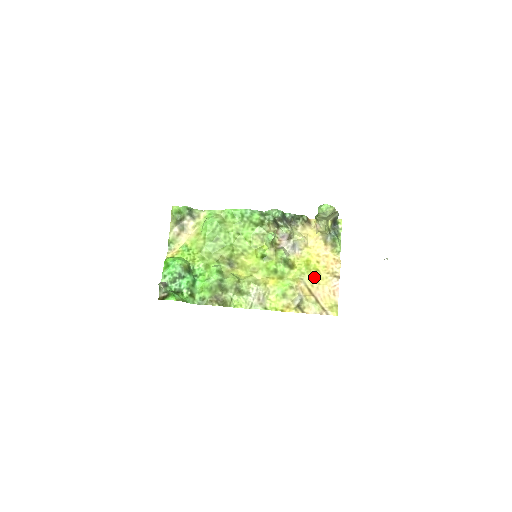
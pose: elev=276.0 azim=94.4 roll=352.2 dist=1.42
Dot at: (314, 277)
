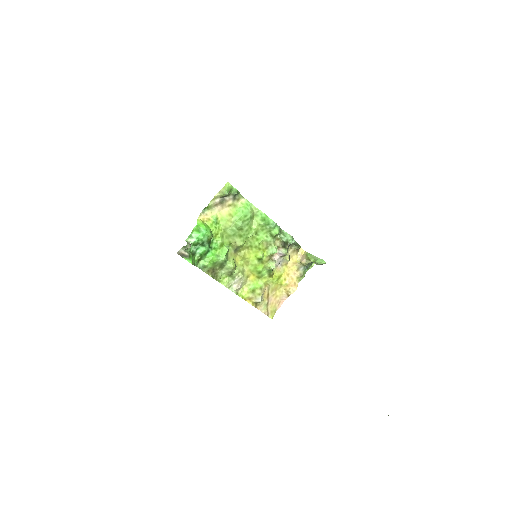
Dot at: (276, 288)
